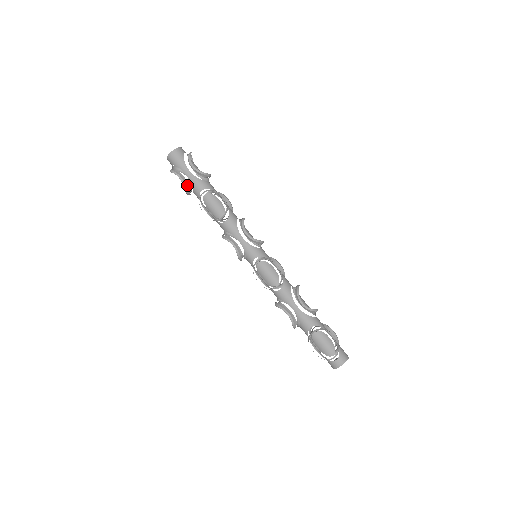
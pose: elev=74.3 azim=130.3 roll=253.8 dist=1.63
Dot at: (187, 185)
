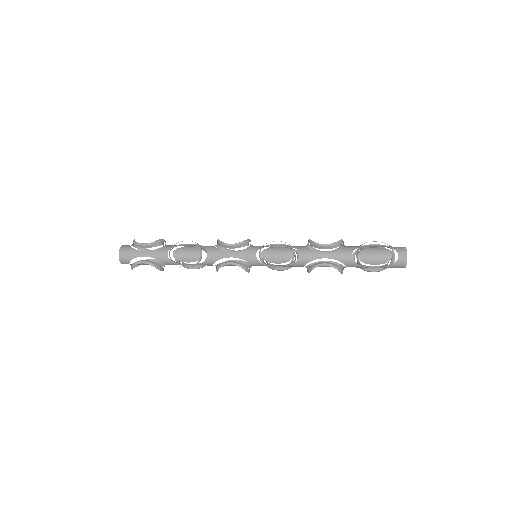
Dot at: (153, 263)
